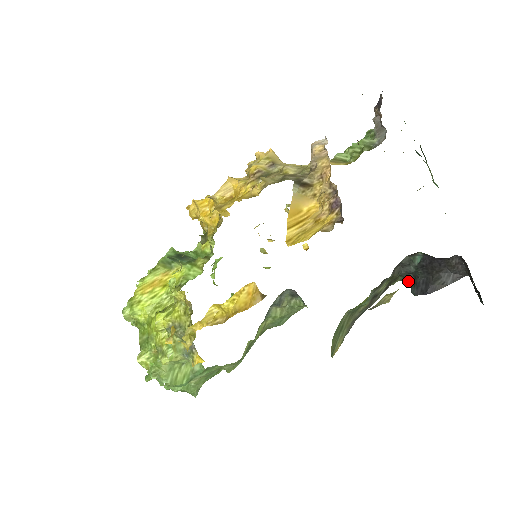
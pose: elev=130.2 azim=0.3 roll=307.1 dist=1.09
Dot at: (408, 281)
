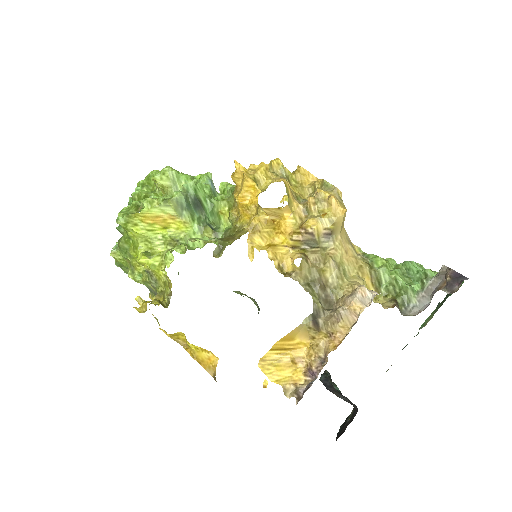
Dot at: (326, 371)
